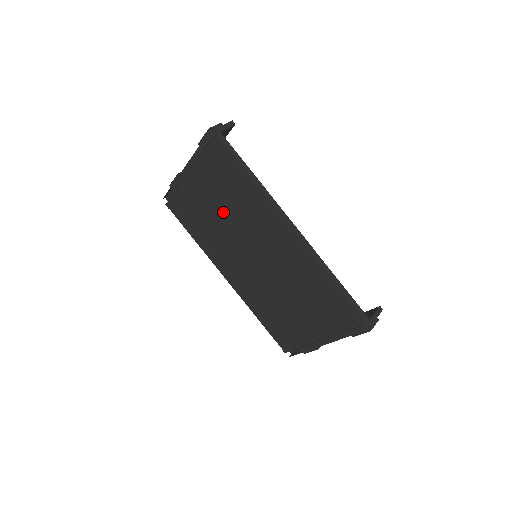
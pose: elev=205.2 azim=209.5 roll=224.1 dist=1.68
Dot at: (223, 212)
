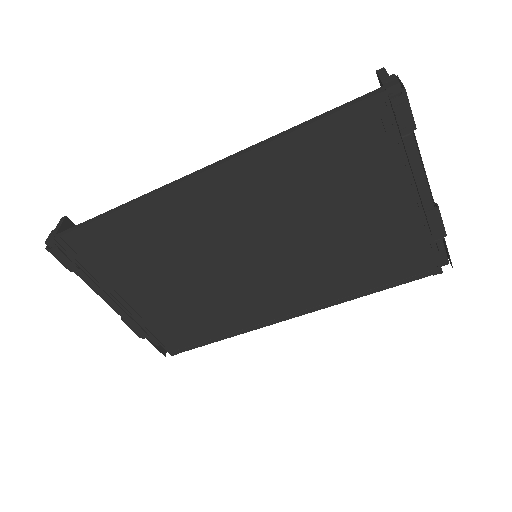
Dot at: (177, 278)
